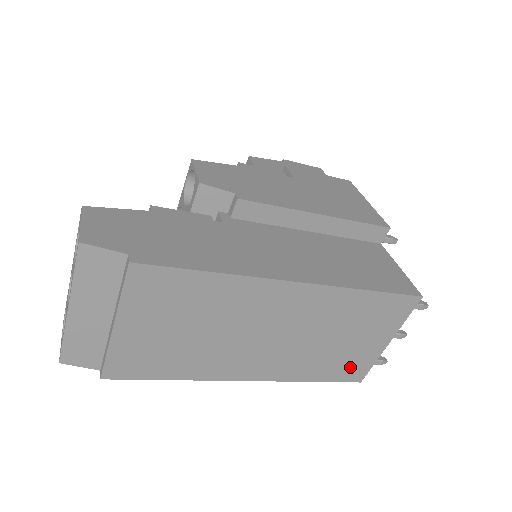
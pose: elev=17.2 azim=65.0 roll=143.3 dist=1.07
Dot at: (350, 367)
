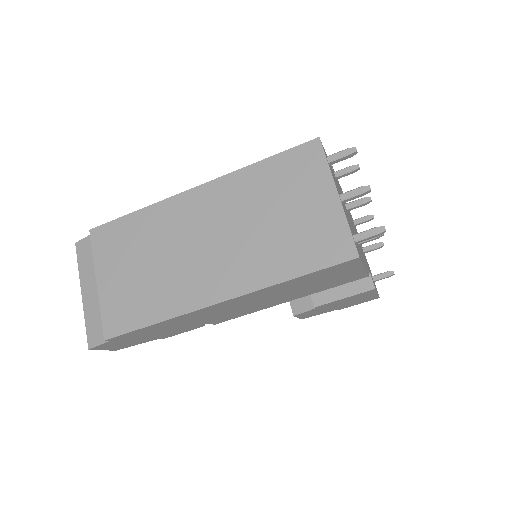
Dot at: (322, 243)
